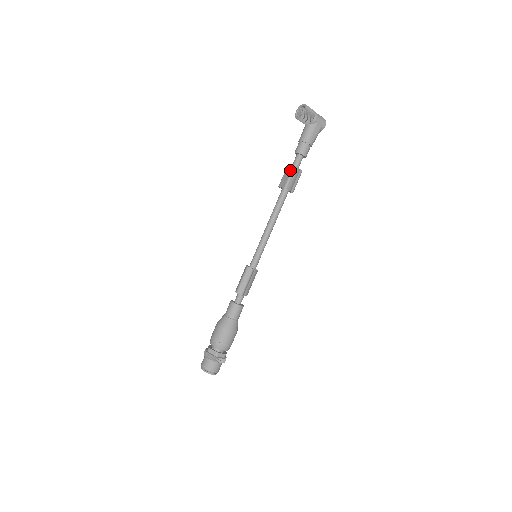
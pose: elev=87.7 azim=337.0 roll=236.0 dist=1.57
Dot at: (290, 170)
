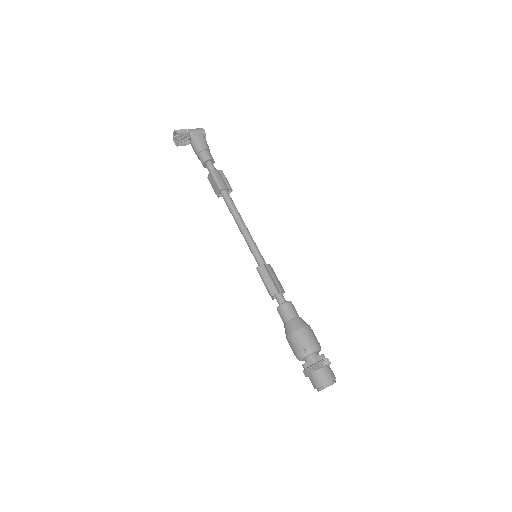
Dot at: (211, 177)
